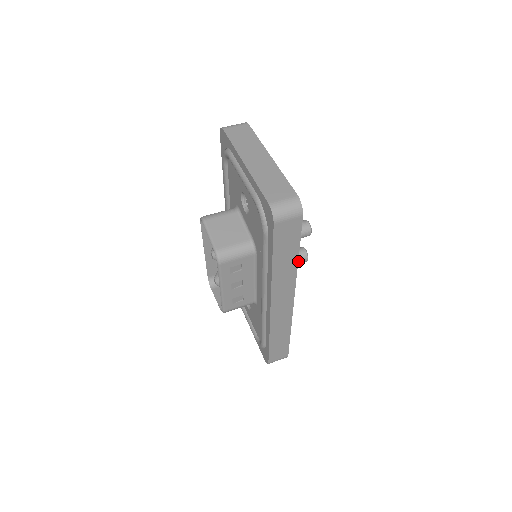
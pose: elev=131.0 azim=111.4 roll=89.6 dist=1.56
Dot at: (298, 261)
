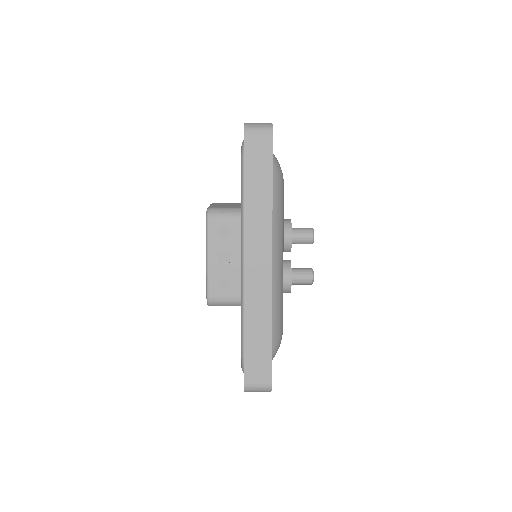
Dot at: (301, 275)
